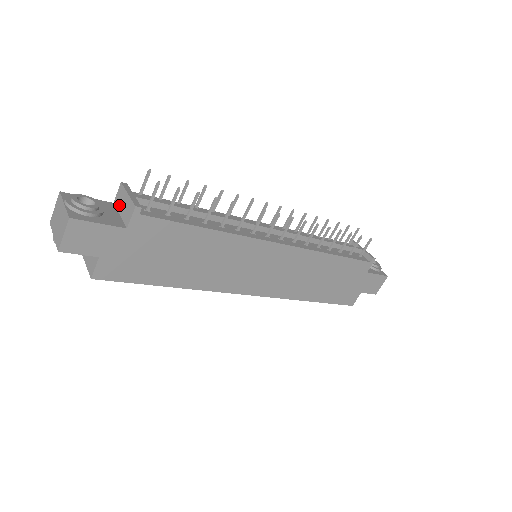
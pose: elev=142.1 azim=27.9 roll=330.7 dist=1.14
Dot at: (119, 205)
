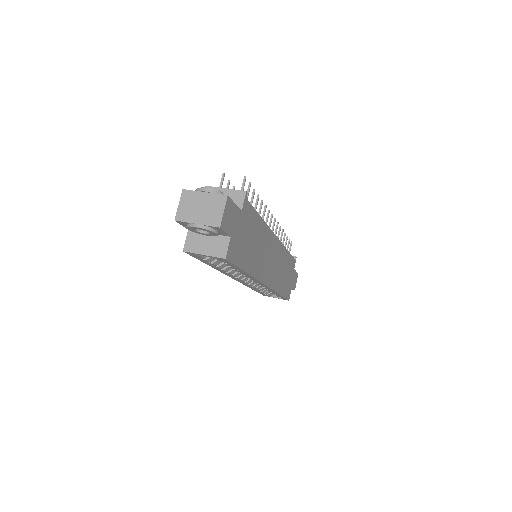
Dot at: occluded
